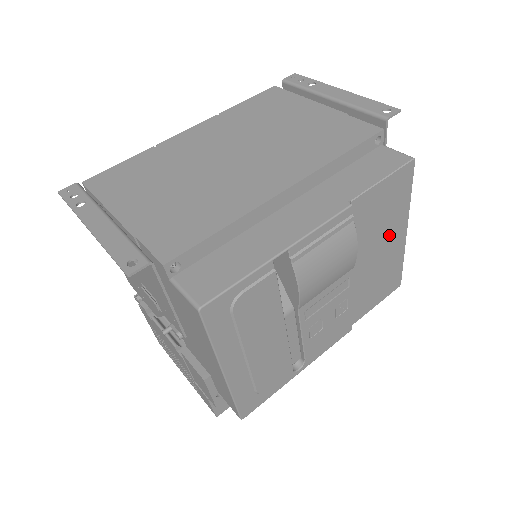
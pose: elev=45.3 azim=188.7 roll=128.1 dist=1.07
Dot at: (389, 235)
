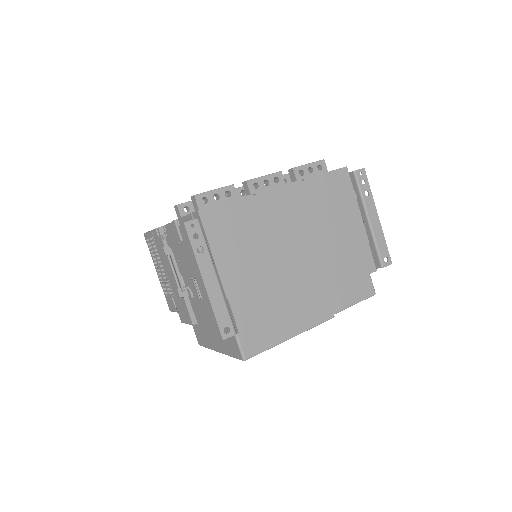
Dot at: occluded
